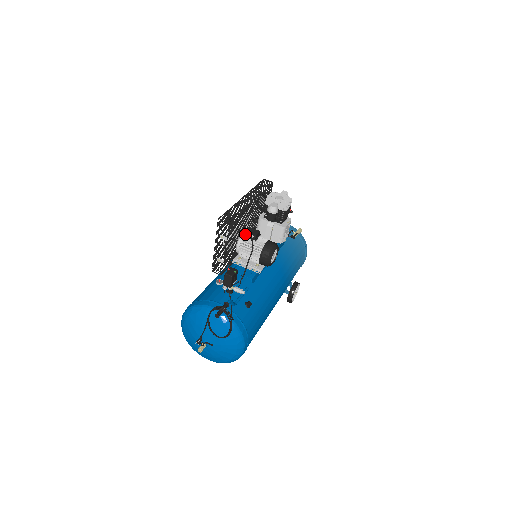
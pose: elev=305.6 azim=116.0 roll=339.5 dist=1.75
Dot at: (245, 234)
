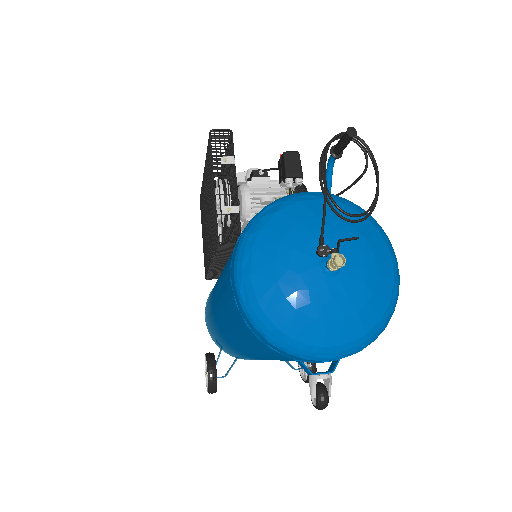
Dot at: occluded
